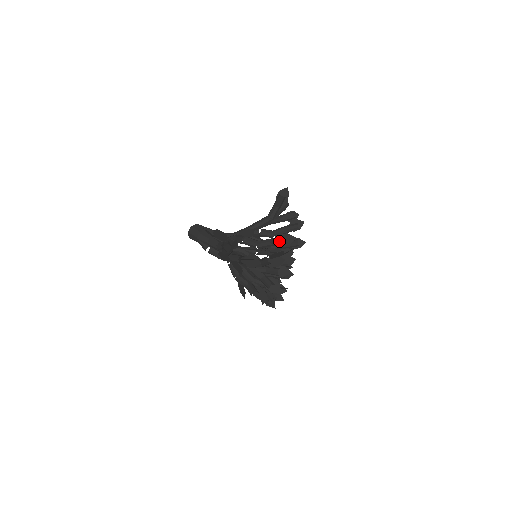
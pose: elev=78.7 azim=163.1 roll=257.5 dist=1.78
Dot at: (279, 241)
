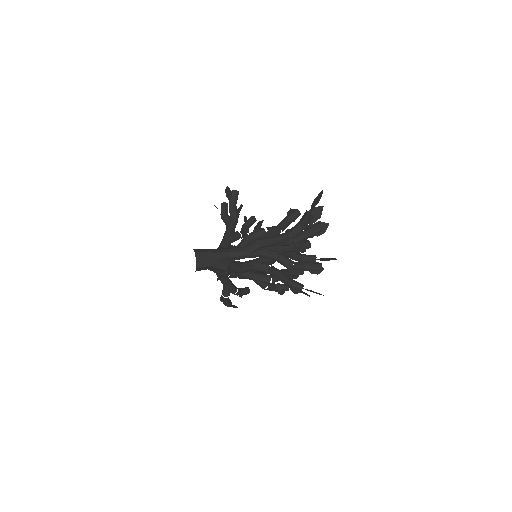
Dot at: (299, 214)
